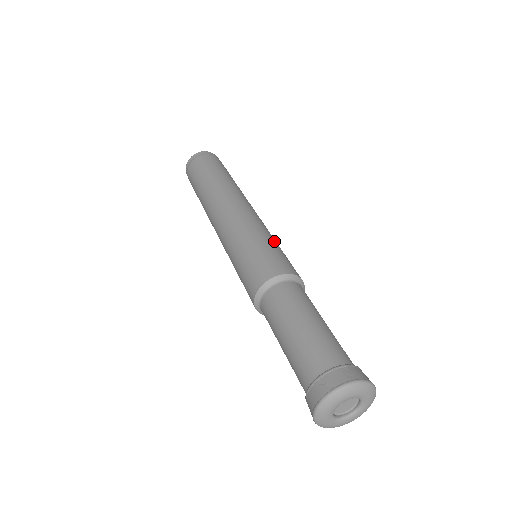
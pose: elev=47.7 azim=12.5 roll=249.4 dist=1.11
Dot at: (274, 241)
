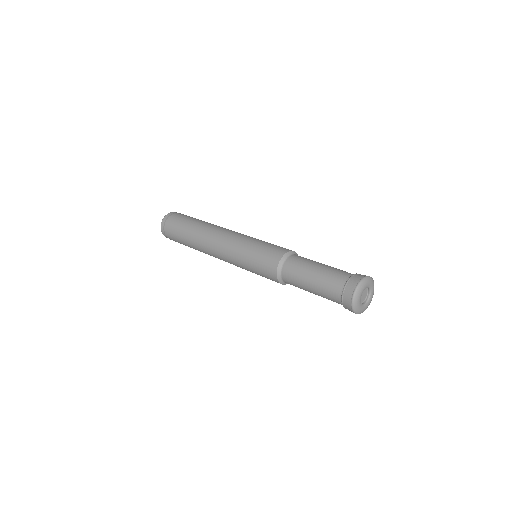
Dot at: occluded
